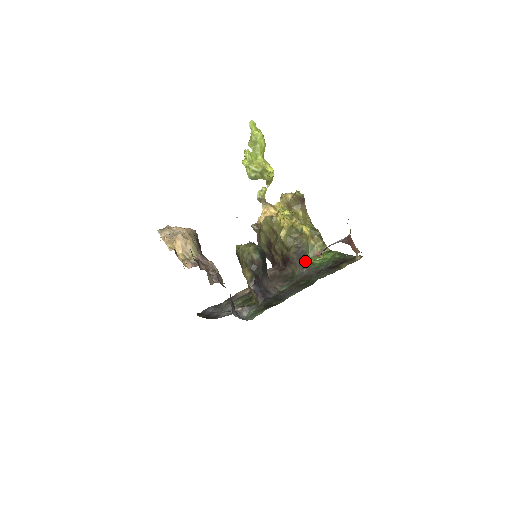
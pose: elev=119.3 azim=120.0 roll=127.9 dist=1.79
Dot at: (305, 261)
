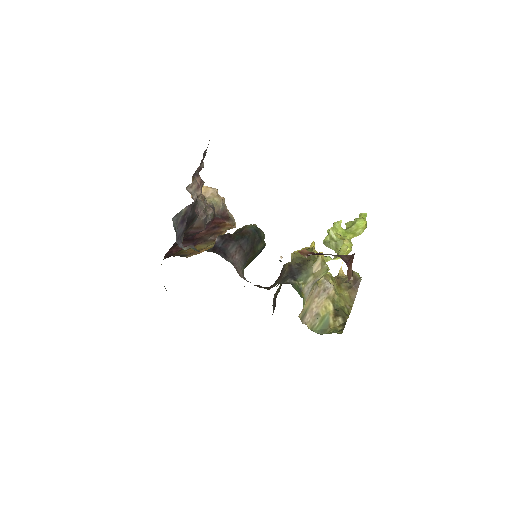
Dot at: (293, 279)
